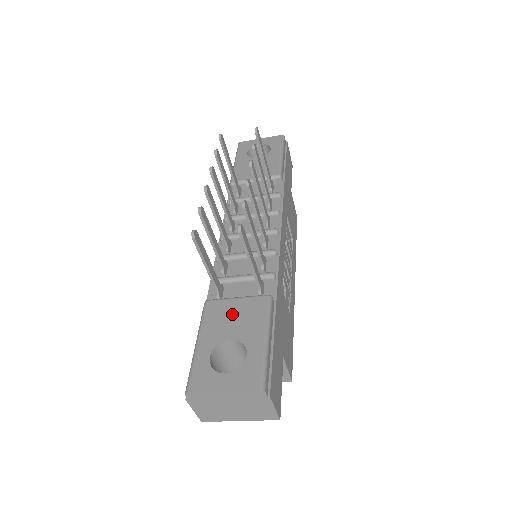
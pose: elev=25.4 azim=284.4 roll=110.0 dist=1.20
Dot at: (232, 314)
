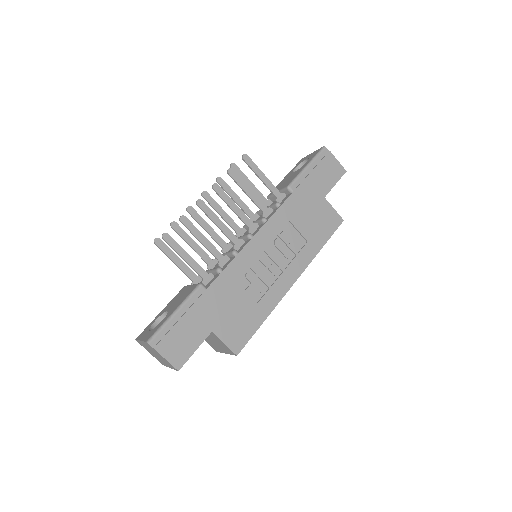
Dot at: (181, 295)
